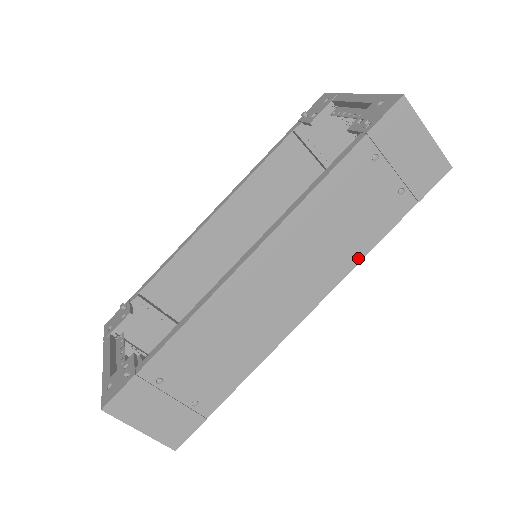
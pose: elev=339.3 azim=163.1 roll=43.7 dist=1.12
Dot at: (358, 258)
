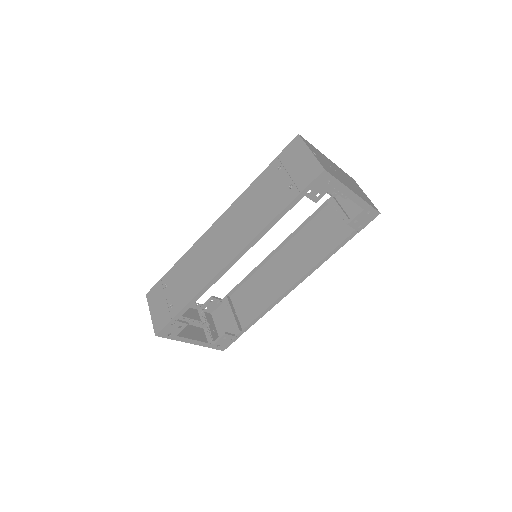
Dot at: (261, 229)
